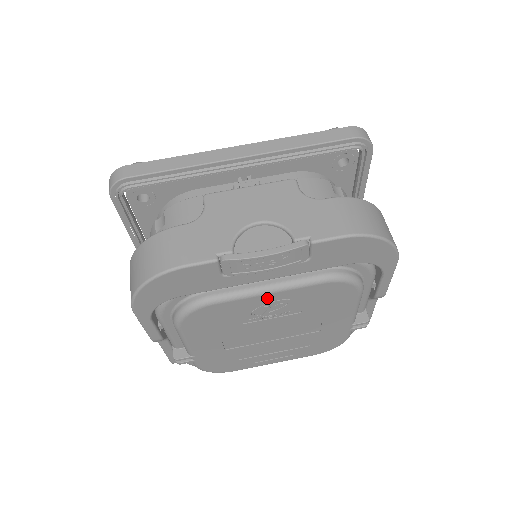
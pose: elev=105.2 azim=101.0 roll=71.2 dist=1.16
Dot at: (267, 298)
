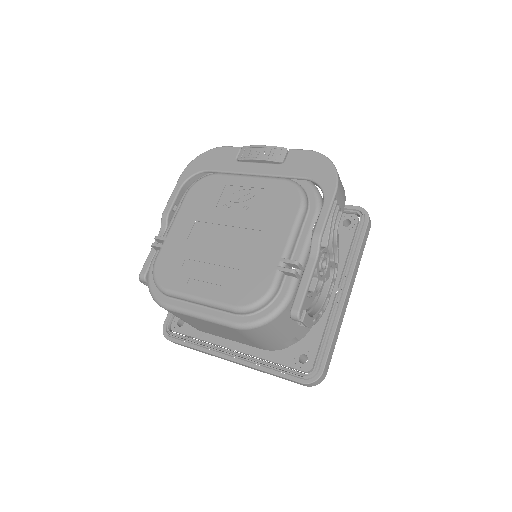
Dot at: (245, 182)
